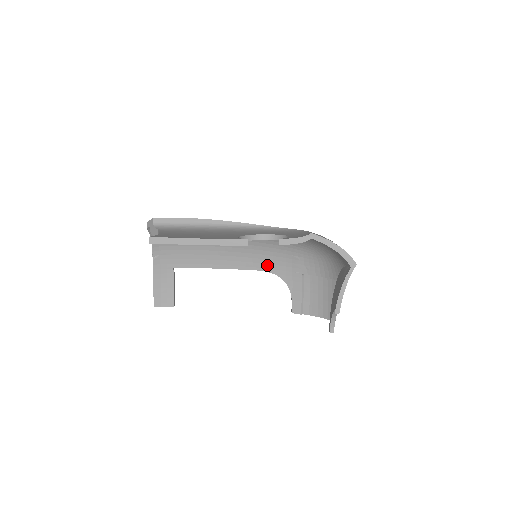
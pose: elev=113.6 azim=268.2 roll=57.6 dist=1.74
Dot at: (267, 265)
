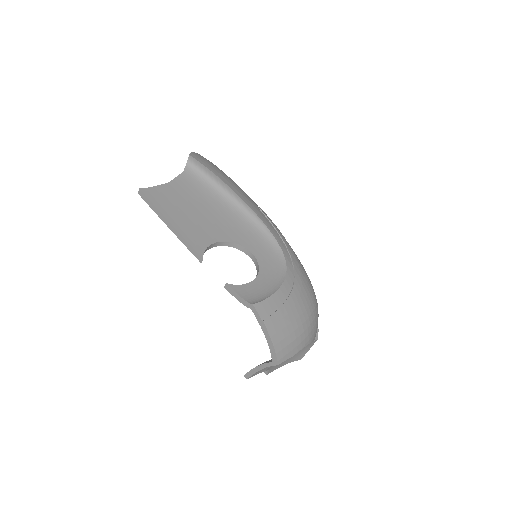
Dot at: occluded
